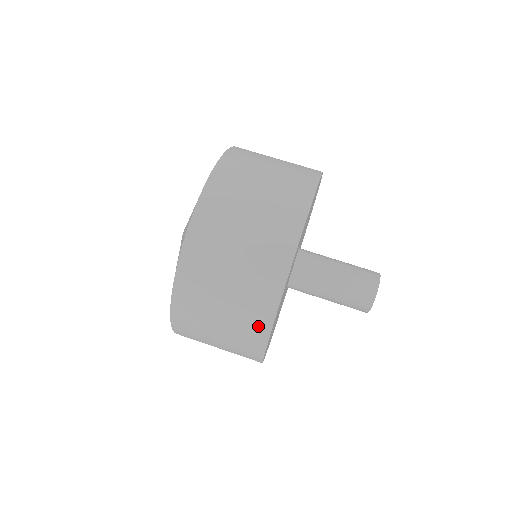
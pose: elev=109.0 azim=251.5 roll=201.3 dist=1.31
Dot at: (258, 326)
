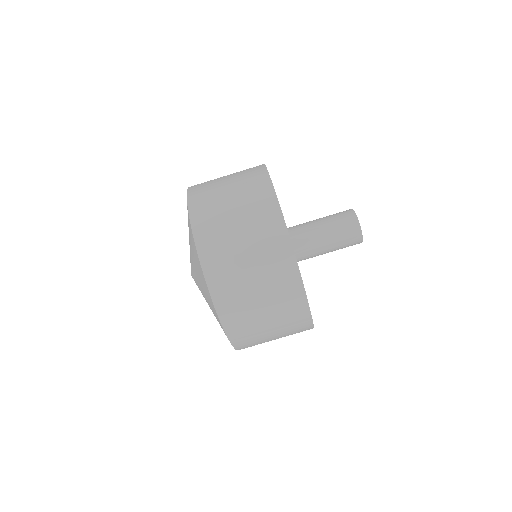
Dot at: occluded
